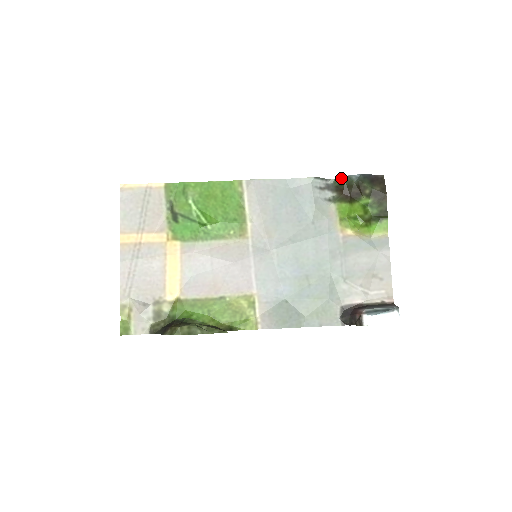
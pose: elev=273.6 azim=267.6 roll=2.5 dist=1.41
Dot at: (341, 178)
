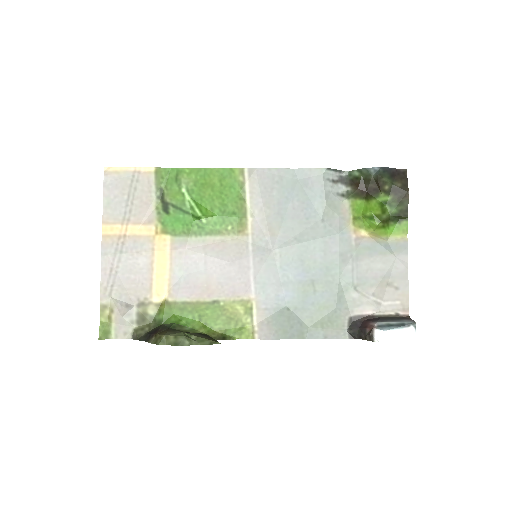
Dot at: (357, 170)
